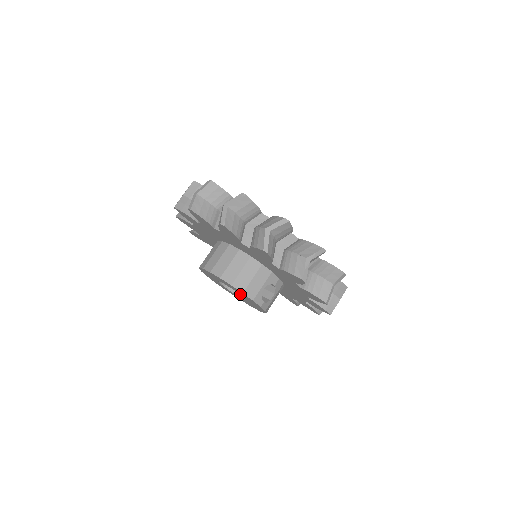
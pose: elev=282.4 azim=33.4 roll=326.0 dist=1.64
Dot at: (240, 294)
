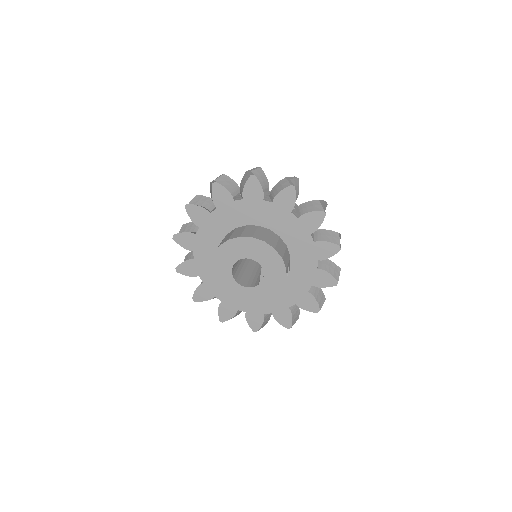
Dot at: (265, 270)
